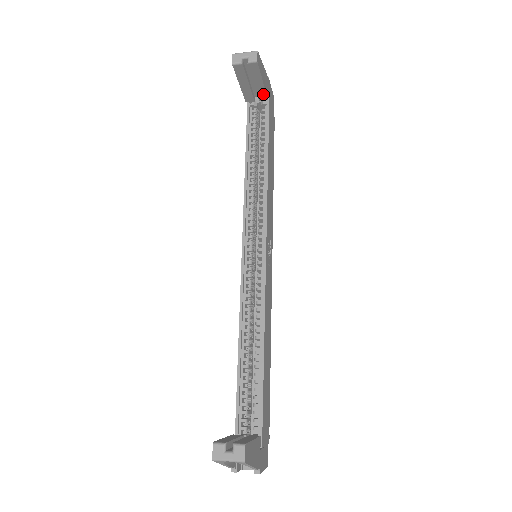
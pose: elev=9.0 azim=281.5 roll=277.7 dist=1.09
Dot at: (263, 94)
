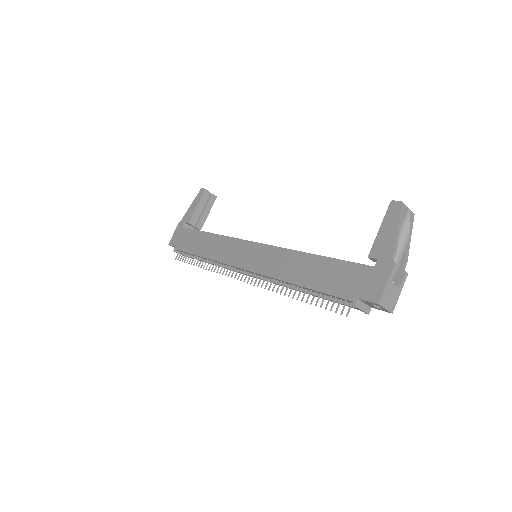
Dot at: (202, 223)
